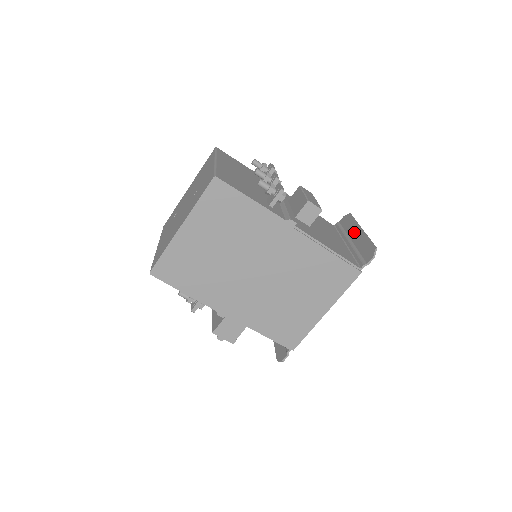
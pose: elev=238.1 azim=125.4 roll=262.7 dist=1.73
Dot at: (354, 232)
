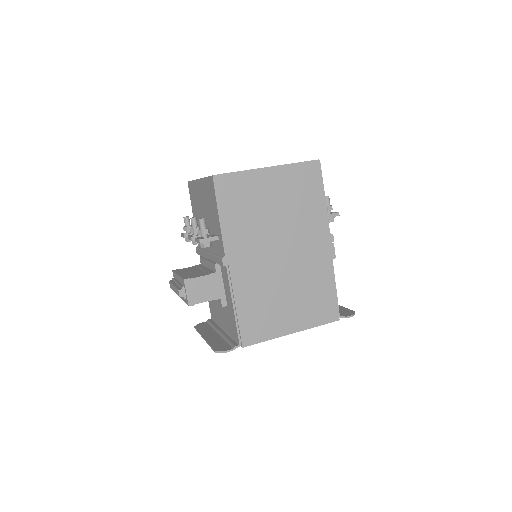
Dot at: occluded
